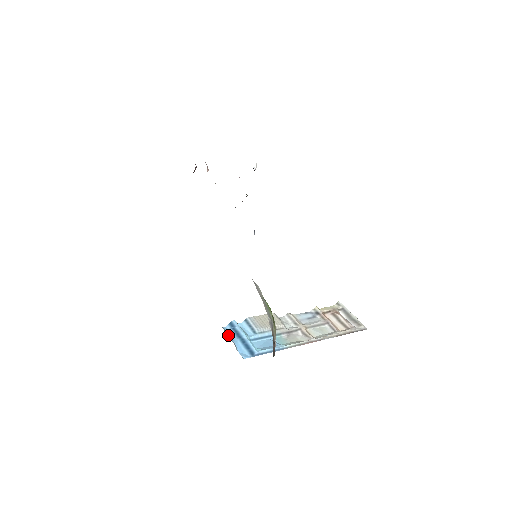
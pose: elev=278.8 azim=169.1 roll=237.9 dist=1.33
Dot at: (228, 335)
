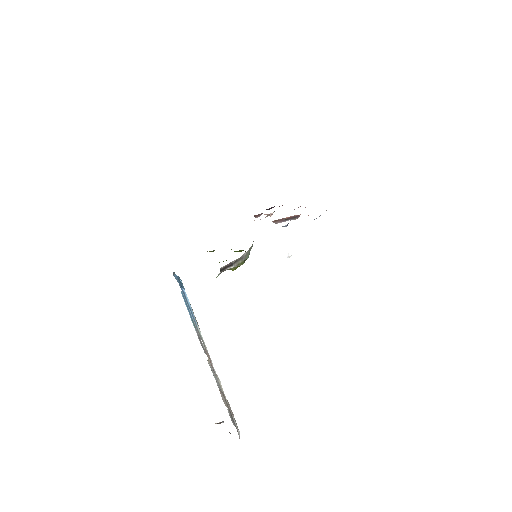
Dot at: occluded
